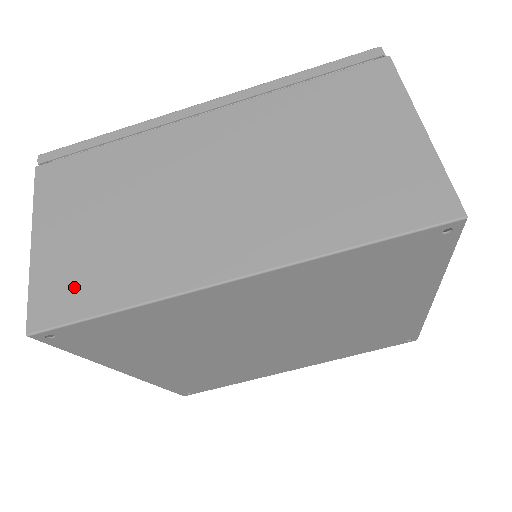
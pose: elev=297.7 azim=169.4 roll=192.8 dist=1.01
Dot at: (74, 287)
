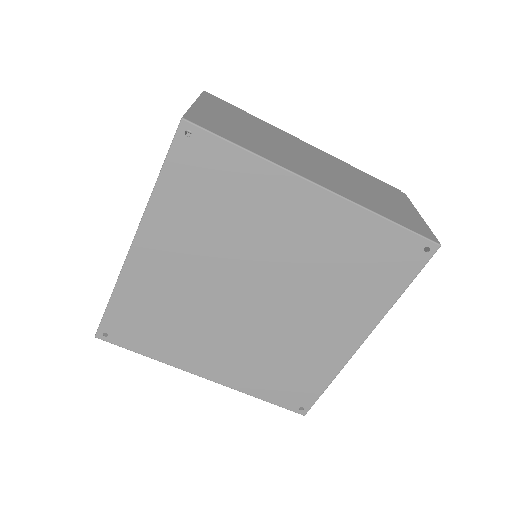
Dot at: (220, 128)
